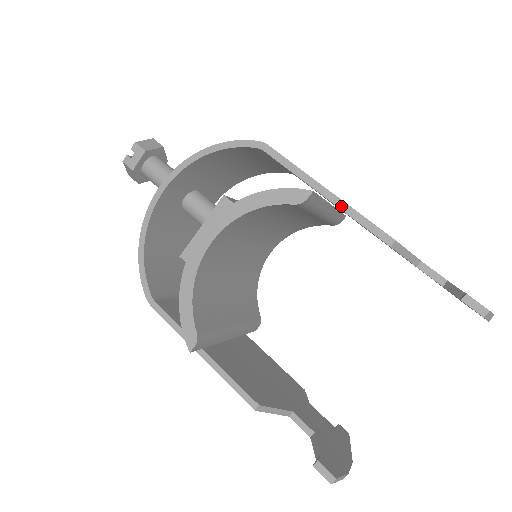
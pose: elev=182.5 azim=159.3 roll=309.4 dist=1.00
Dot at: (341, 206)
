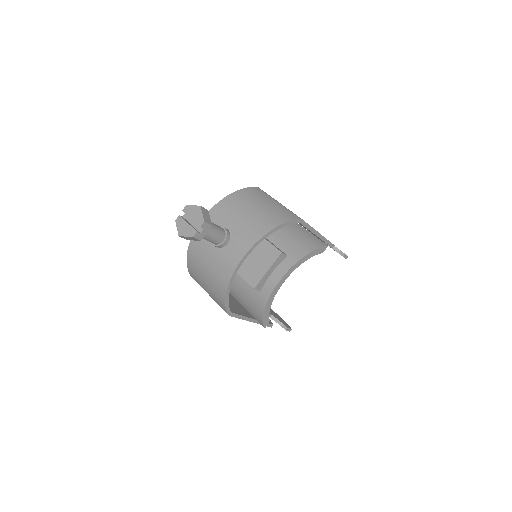
Dot at: (323, 239)
